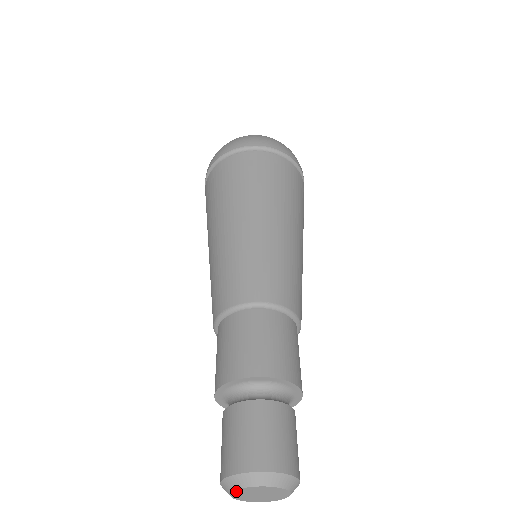
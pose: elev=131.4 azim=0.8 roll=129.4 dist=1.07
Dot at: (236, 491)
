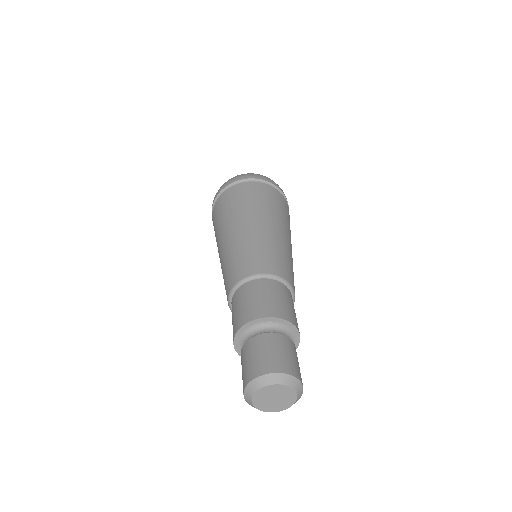
Dot at: (254, 401)
